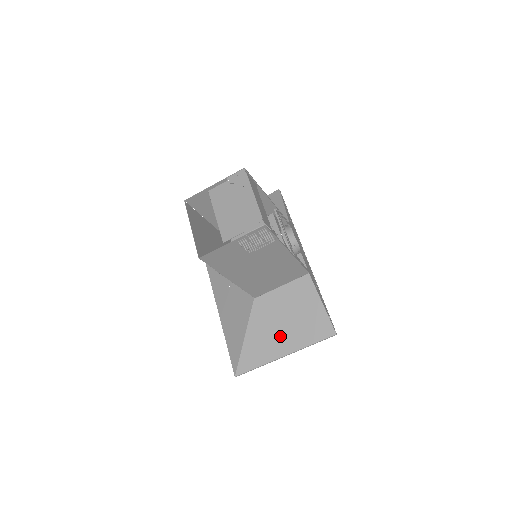
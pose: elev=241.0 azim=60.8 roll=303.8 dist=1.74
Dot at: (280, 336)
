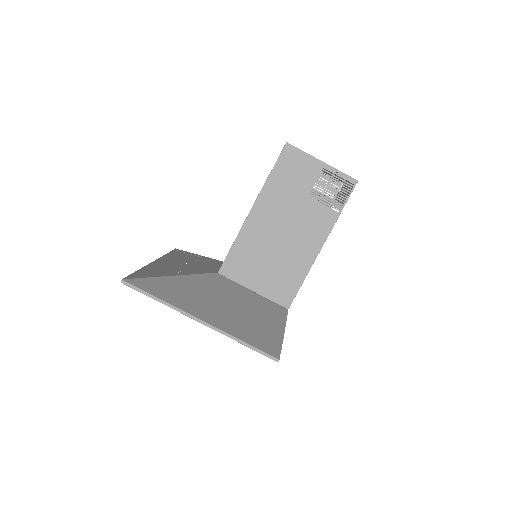
Dot at: (215, 307)
